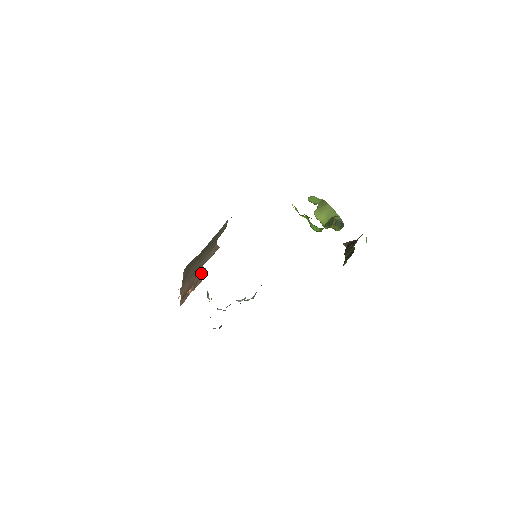
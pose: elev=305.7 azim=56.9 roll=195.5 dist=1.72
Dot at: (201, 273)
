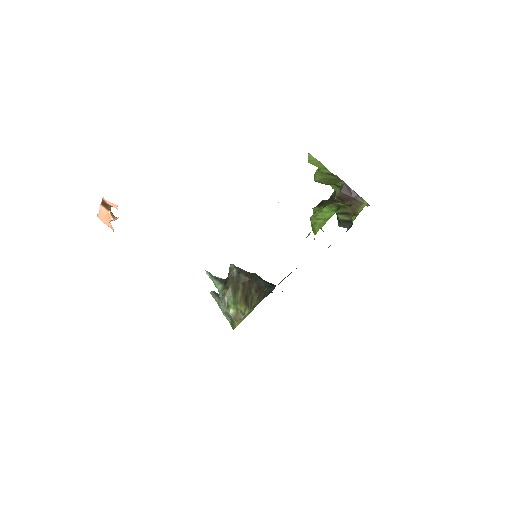
Dot at: occluded
